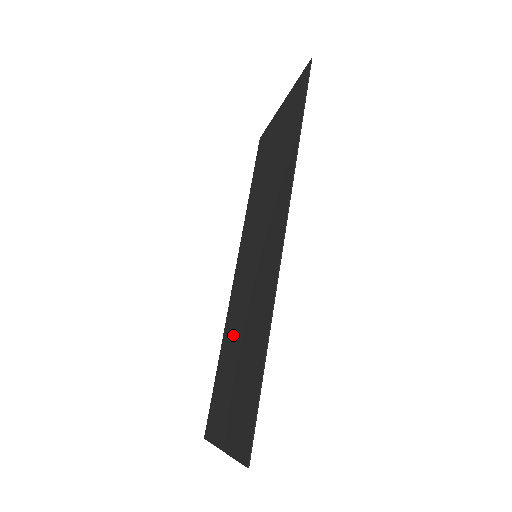
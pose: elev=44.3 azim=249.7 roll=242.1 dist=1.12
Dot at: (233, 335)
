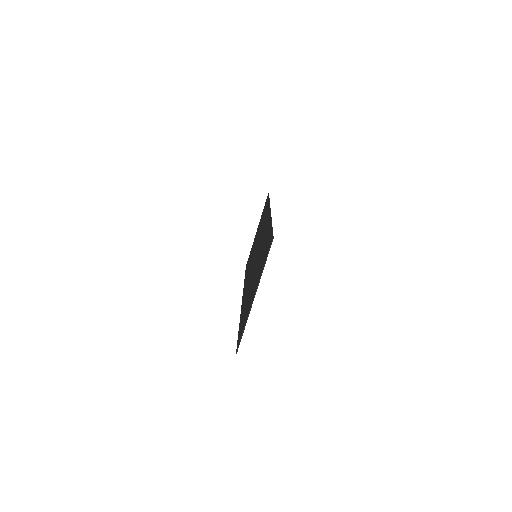
Dot at: (248, 291)
